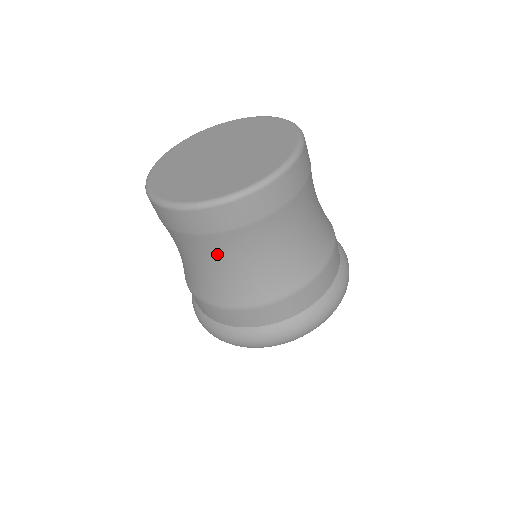
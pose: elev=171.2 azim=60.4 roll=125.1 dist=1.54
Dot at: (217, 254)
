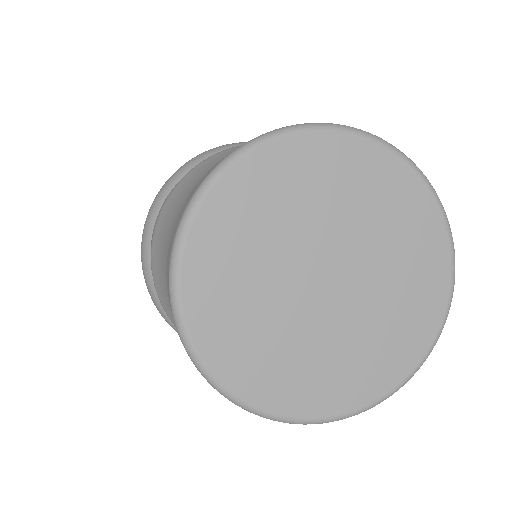
Dot at: occluded
